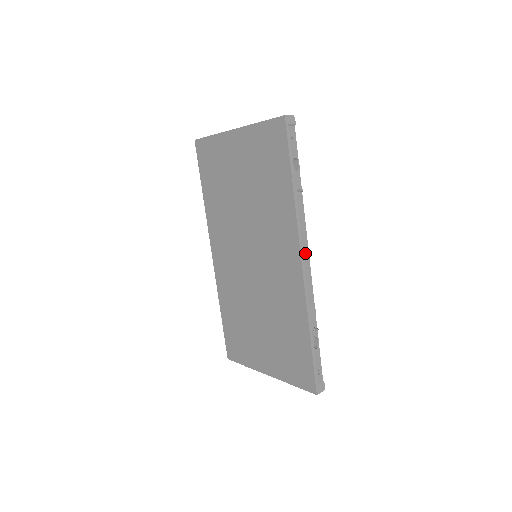
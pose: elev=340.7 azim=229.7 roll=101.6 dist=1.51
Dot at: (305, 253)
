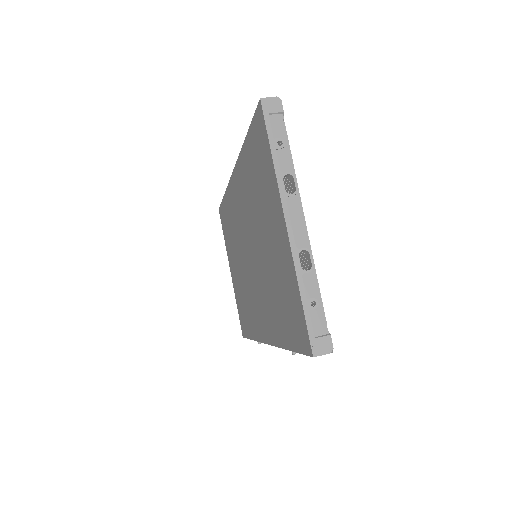
Dot at: occluded
